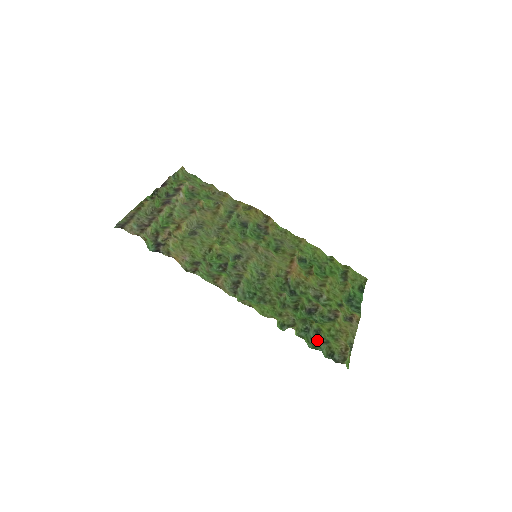
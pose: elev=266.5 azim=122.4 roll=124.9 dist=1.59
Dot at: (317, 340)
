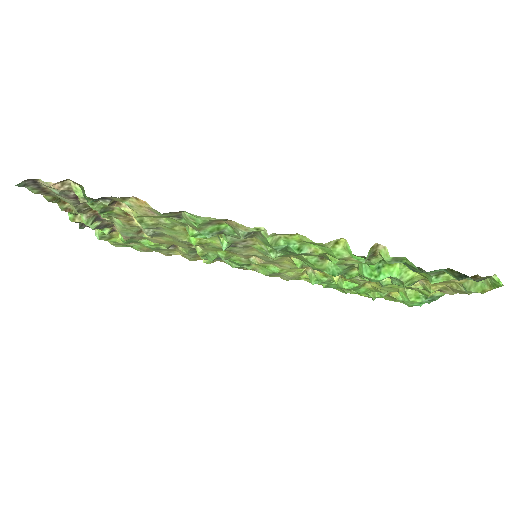
Dot at: occluded
